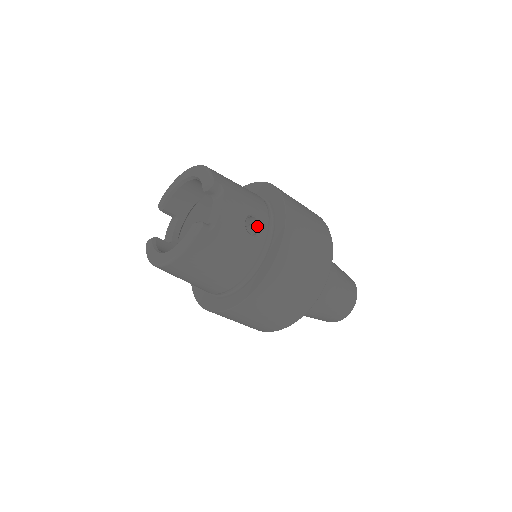
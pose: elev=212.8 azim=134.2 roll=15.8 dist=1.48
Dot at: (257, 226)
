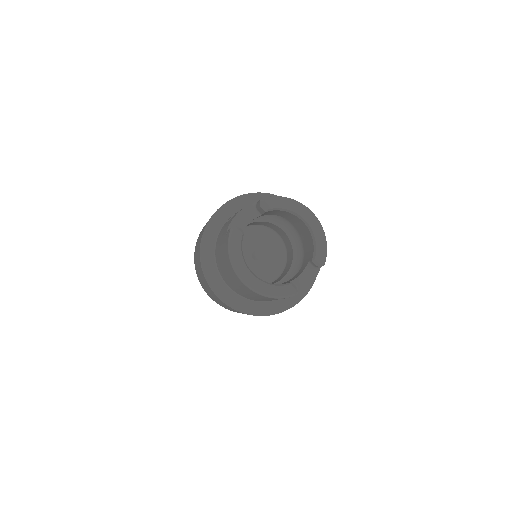
Dot at: occluded
